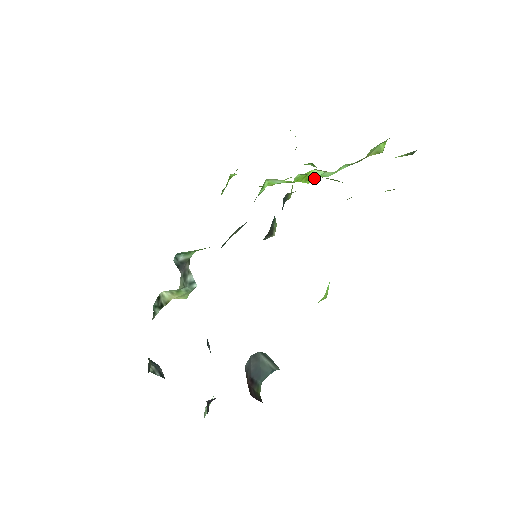
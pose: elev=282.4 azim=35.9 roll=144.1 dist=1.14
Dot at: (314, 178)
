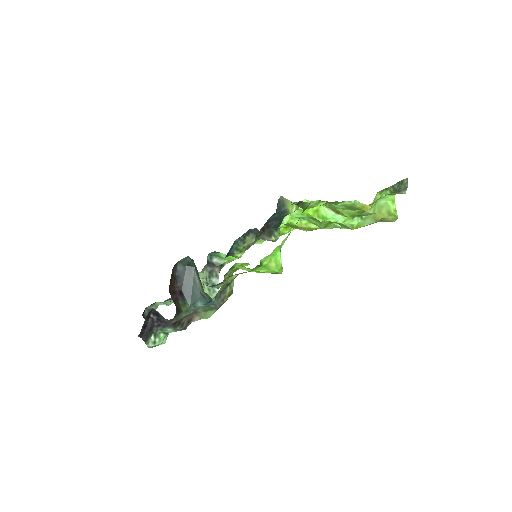
Dot at: (326, 218)
